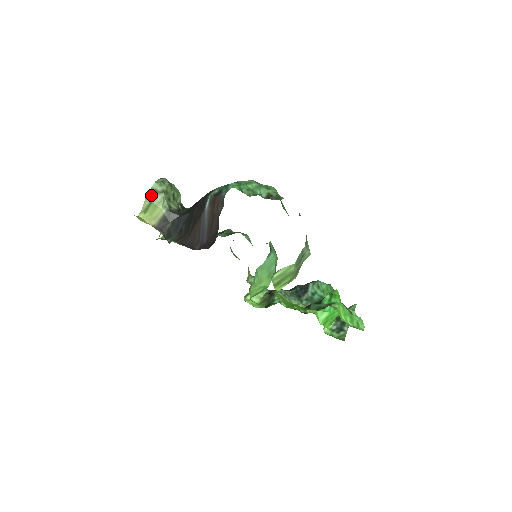
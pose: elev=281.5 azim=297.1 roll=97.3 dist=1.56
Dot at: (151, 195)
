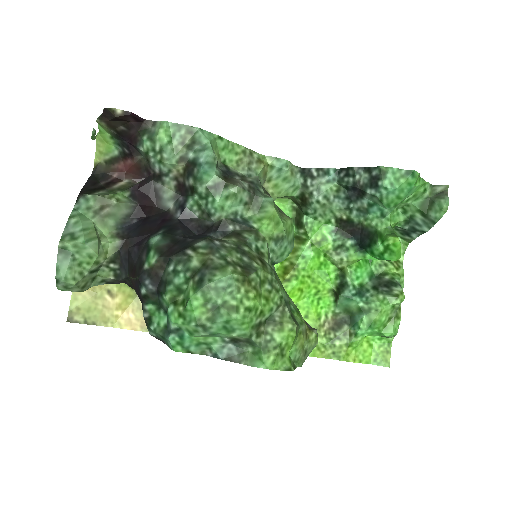
Dot at: occluded
